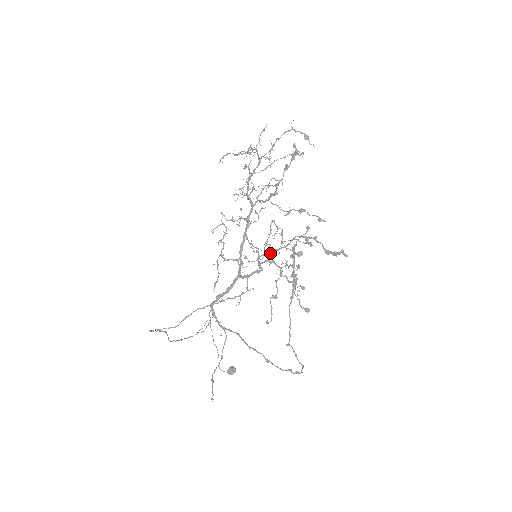
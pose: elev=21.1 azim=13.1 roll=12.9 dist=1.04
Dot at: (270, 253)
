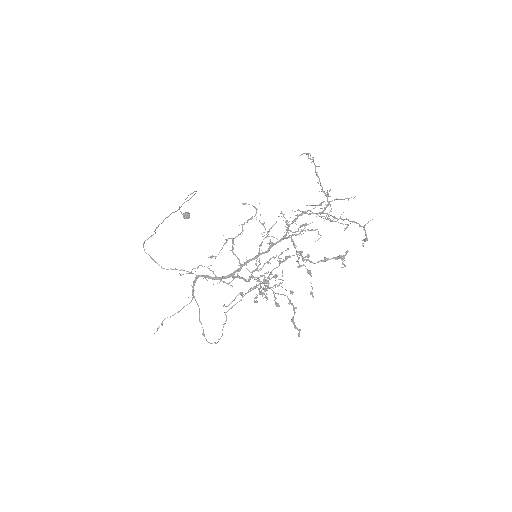
Dot at: (263, 279)
